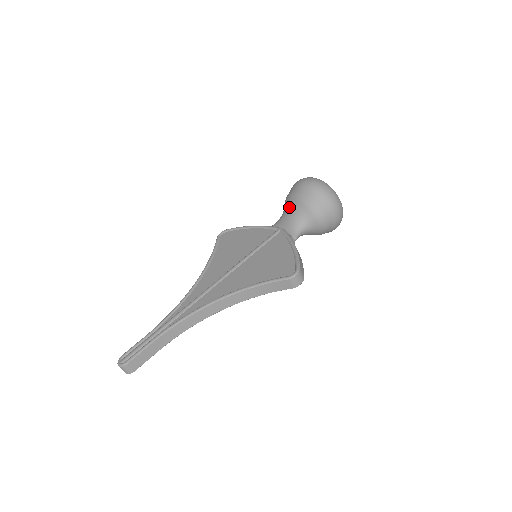
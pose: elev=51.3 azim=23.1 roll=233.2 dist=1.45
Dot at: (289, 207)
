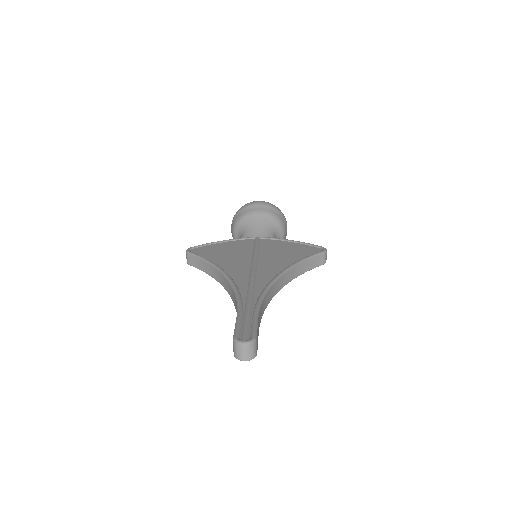
Dot at: (254, 221)
